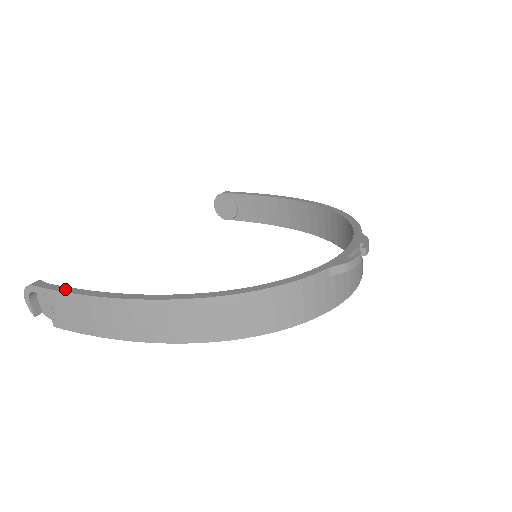
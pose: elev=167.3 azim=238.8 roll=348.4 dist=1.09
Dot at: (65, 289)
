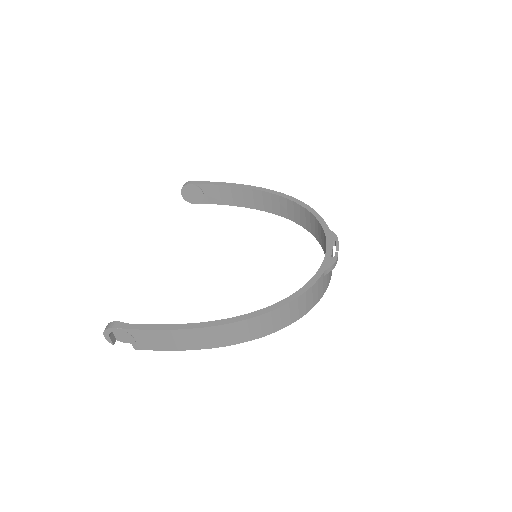
Dot at: (147, 327)
